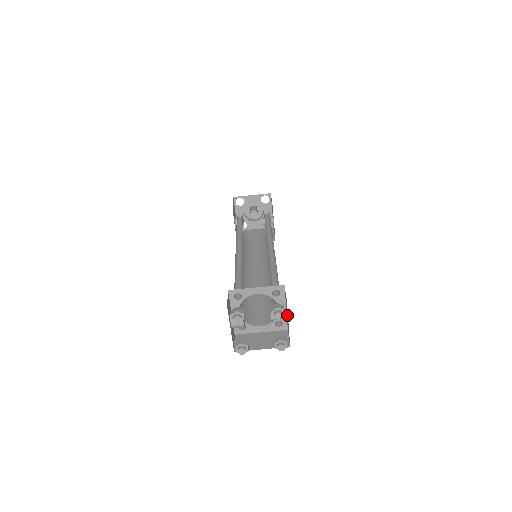
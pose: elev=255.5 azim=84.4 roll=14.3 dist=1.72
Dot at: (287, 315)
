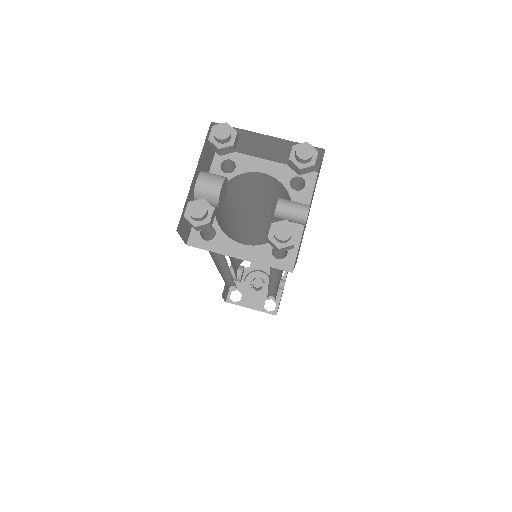
Dot at: occluded
